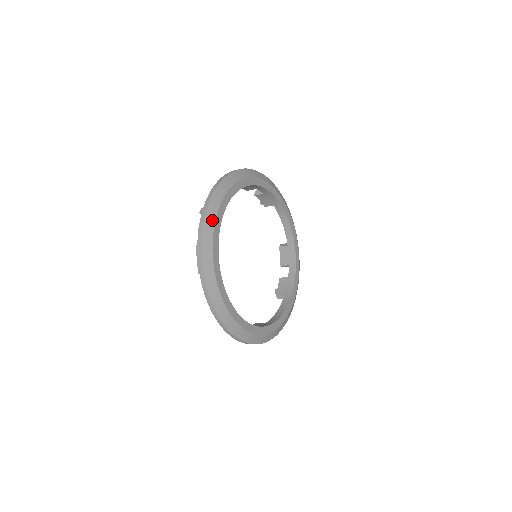
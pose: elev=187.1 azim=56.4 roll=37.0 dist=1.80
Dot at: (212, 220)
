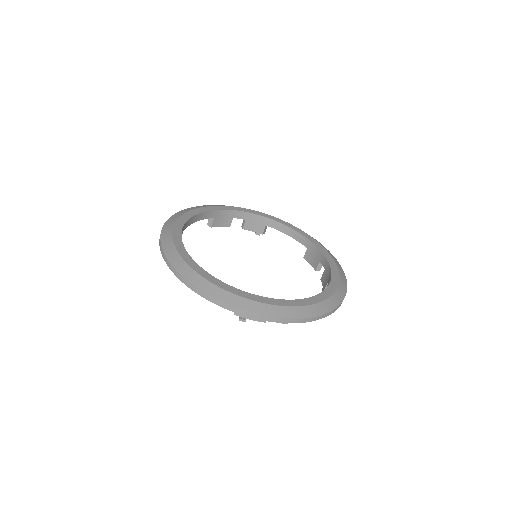
Dot at: (169, 232)
